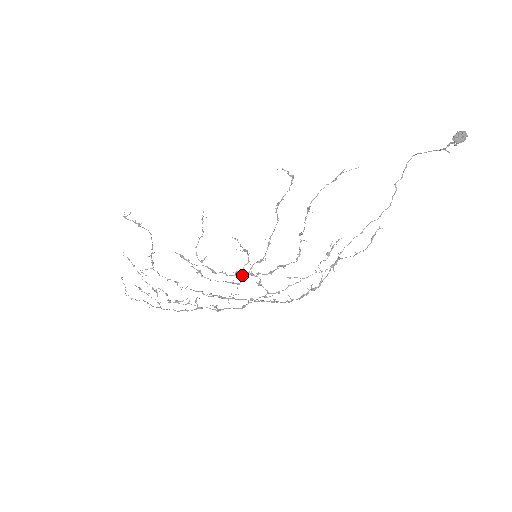
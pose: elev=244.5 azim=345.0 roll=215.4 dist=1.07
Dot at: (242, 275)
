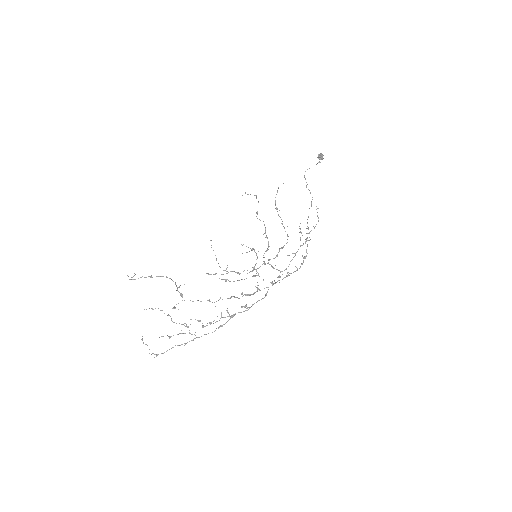
Dot at: (257, 268)
